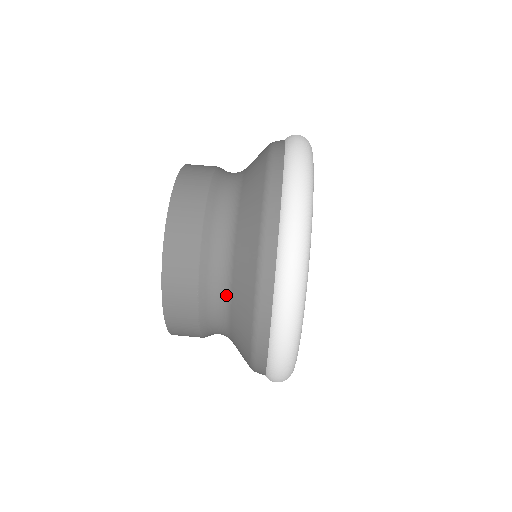
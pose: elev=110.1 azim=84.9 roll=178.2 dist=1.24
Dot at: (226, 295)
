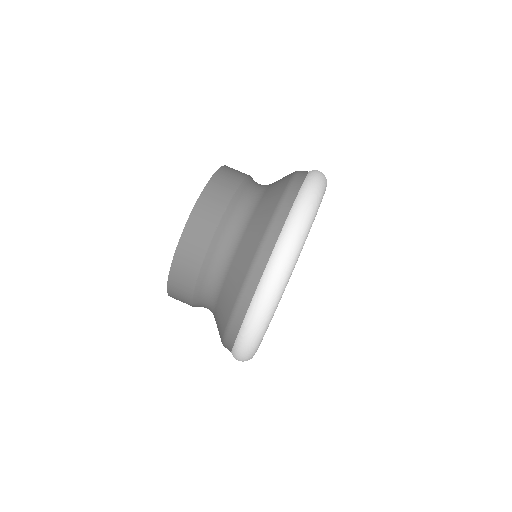
Dot at: (242, 227)
